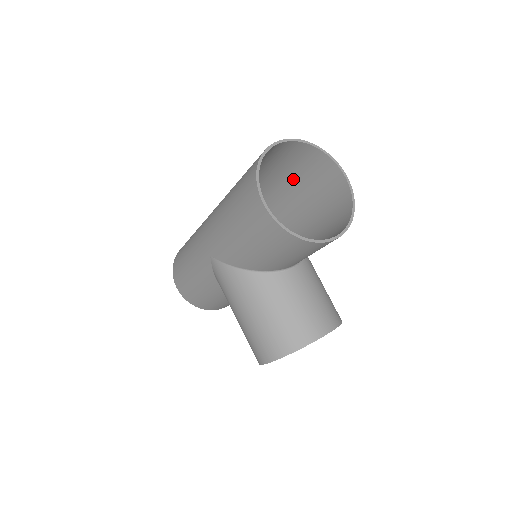
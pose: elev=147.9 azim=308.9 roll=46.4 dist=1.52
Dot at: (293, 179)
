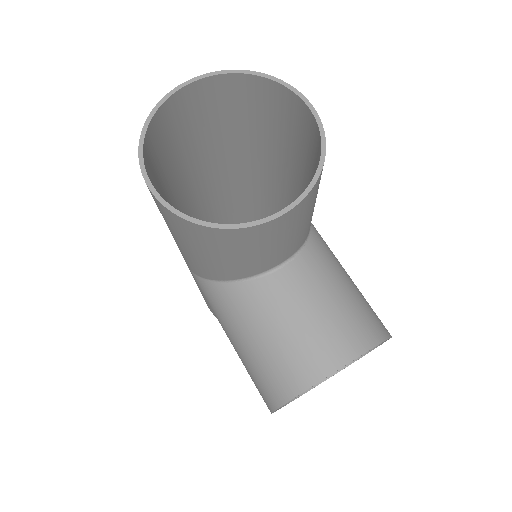
Dot at: (265, 135)
